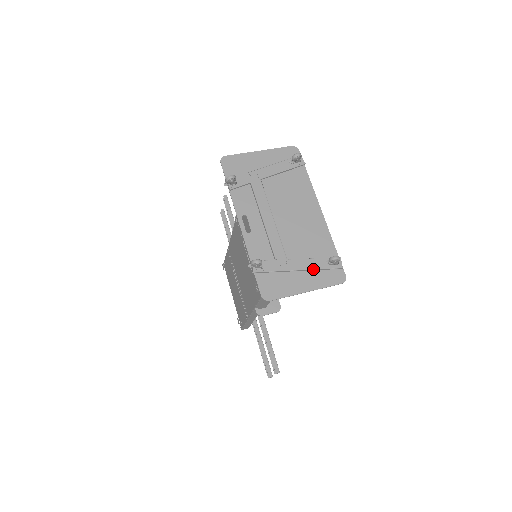
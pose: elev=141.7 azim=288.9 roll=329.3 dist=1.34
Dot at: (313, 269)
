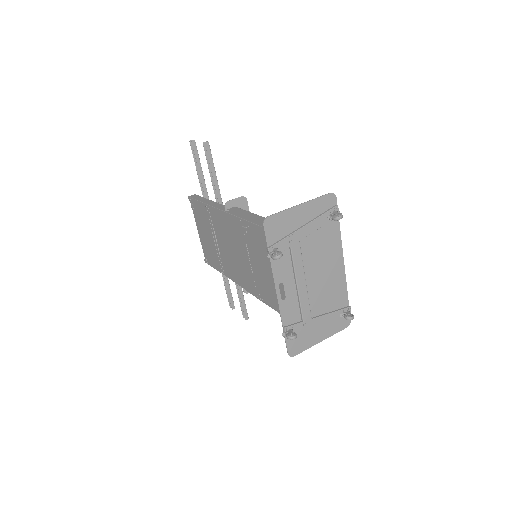
Dot at: (329, 322)
